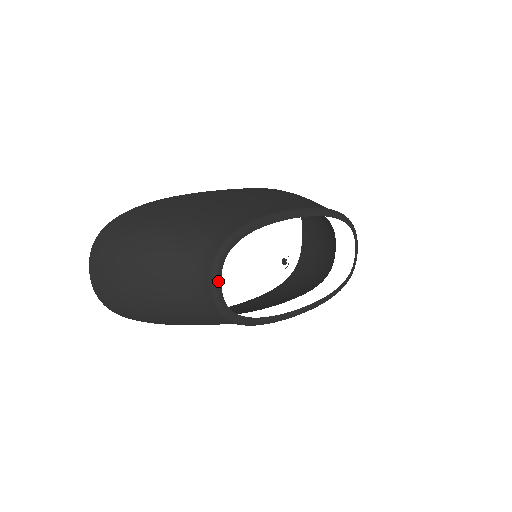
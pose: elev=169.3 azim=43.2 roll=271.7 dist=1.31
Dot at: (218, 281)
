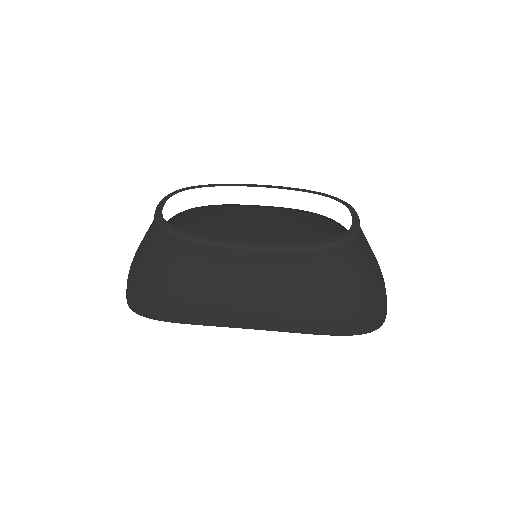
Dot at: (161, 204)
